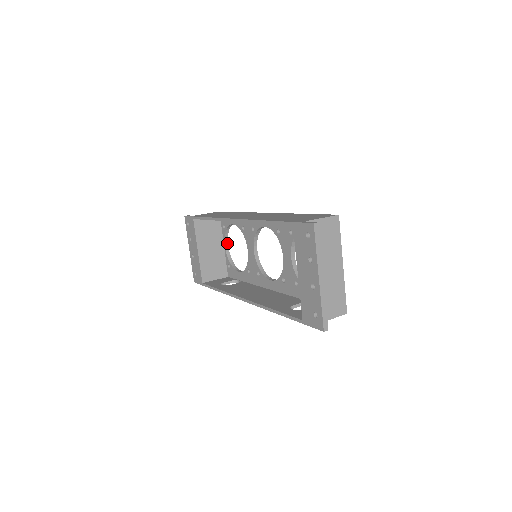
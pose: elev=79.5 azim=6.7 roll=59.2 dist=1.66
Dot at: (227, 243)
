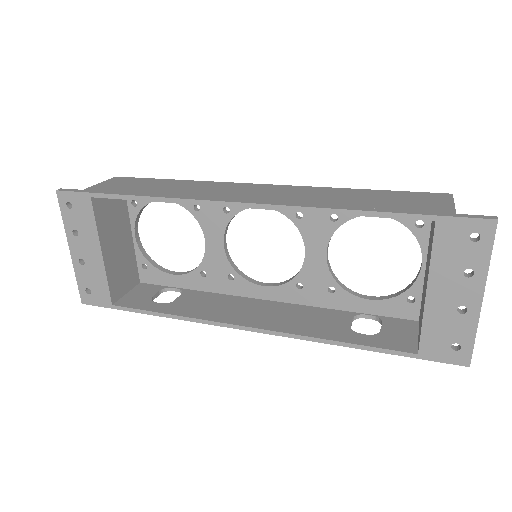
Dot at: (137, 229)
